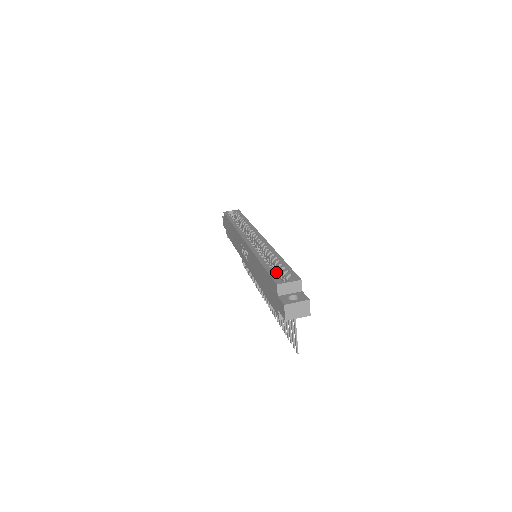
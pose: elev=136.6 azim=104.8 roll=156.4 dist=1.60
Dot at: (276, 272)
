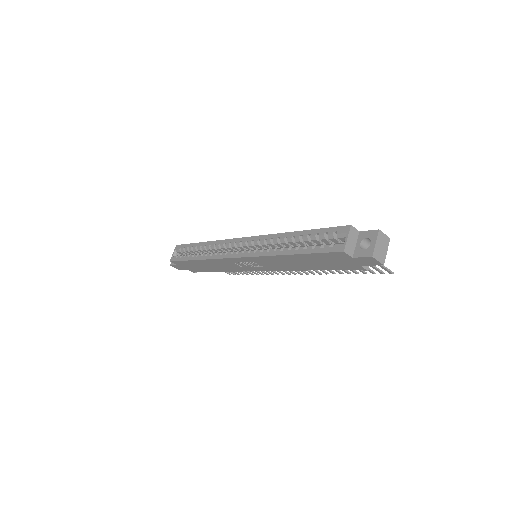
Dot at: (319, 245)
